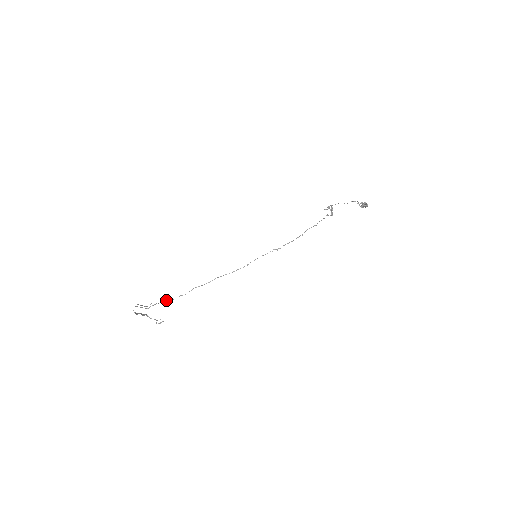
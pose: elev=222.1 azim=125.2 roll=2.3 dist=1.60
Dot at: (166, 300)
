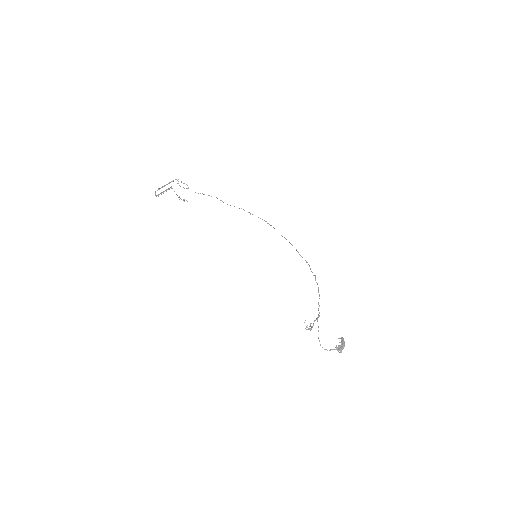
Dot at: (188, 188)
